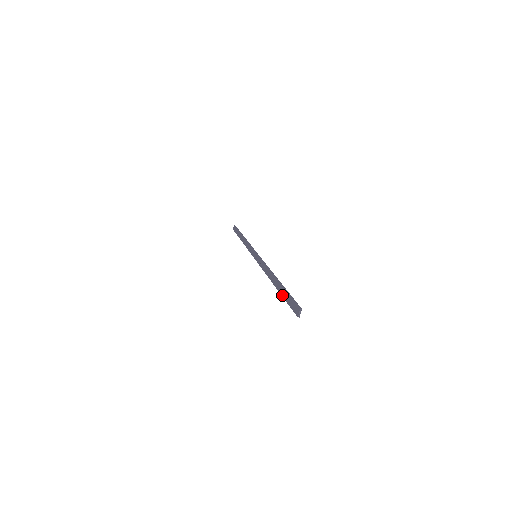
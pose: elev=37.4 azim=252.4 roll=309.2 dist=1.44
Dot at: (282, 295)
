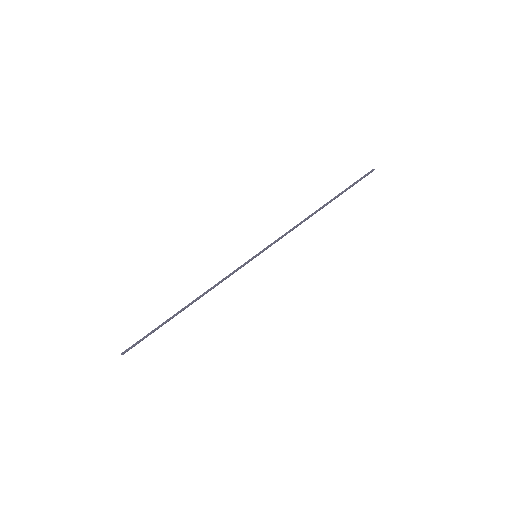
Dot at: (342, 191)
